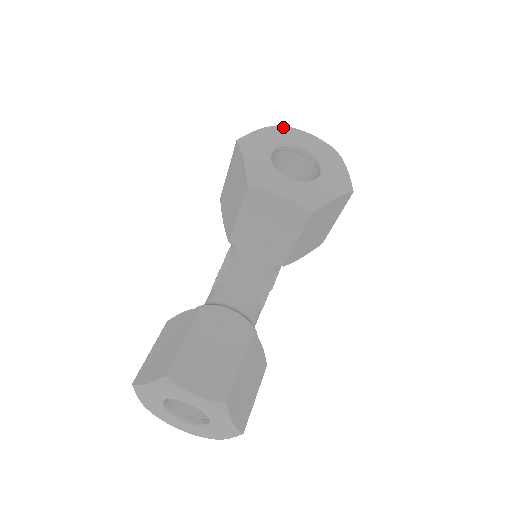
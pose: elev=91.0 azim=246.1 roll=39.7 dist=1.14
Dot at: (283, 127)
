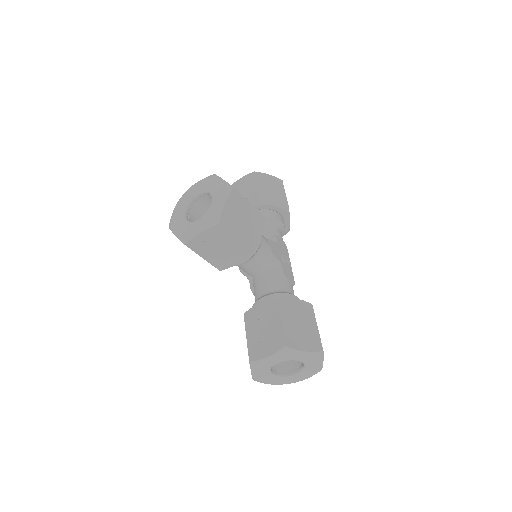
Dot at: (183, 195)
